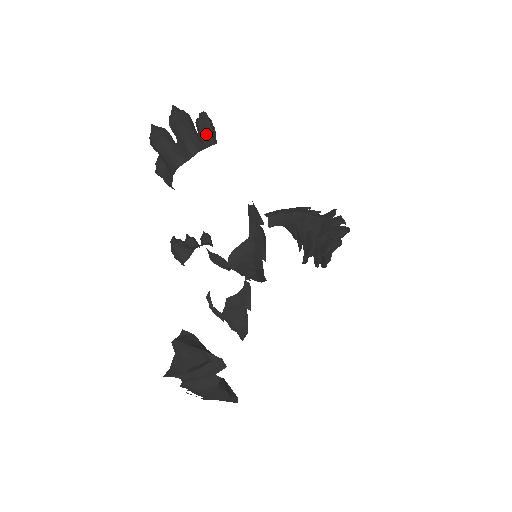
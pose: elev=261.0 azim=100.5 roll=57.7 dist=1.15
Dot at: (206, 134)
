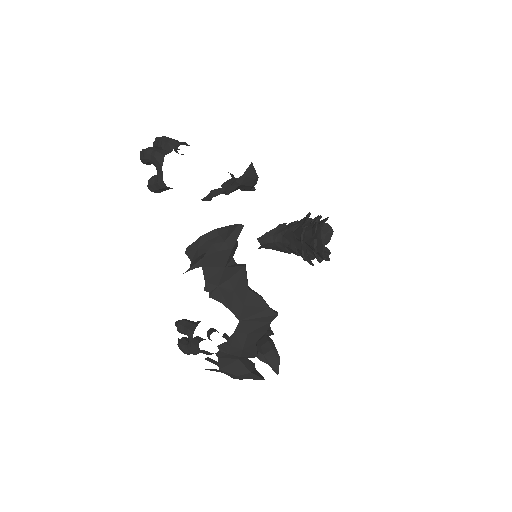
Dot at: (182, 143)
